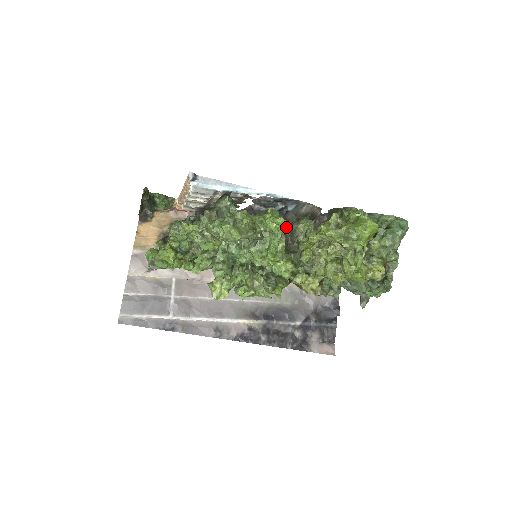
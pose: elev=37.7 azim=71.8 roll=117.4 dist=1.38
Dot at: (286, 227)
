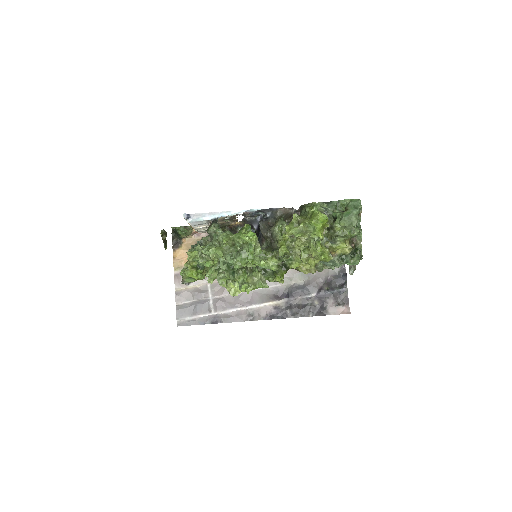
Dot at: (268, 231)
